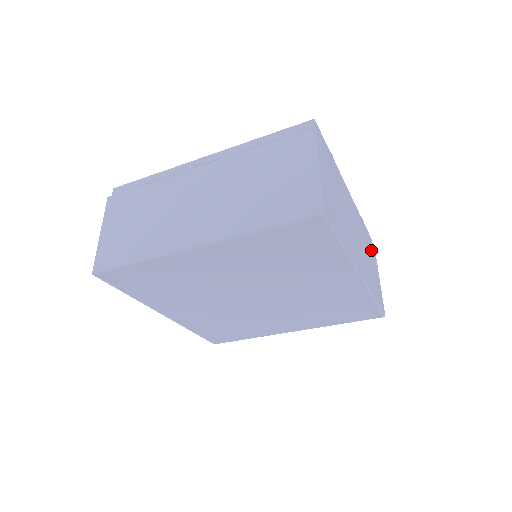
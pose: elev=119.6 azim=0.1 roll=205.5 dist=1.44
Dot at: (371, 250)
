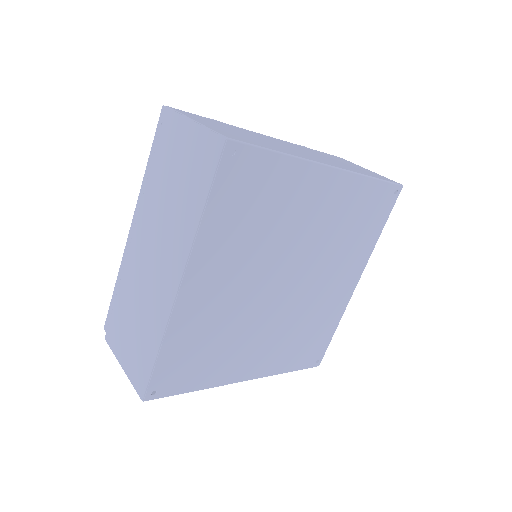
Dot at: occluded
